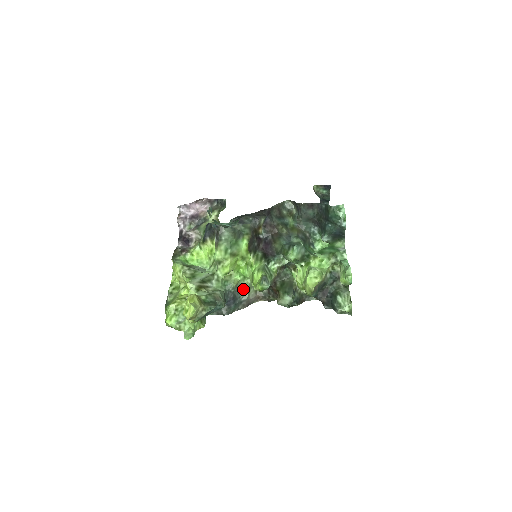
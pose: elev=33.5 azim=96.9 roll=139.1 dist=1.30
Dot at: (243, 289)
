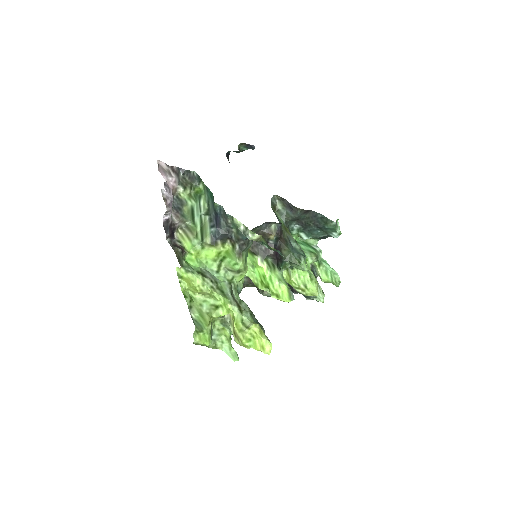
Dot at: occluded
